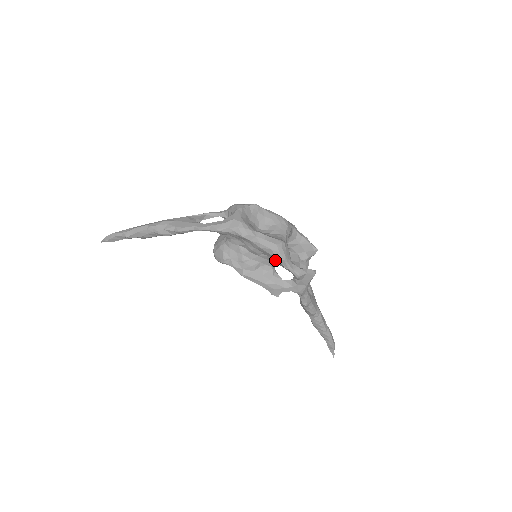
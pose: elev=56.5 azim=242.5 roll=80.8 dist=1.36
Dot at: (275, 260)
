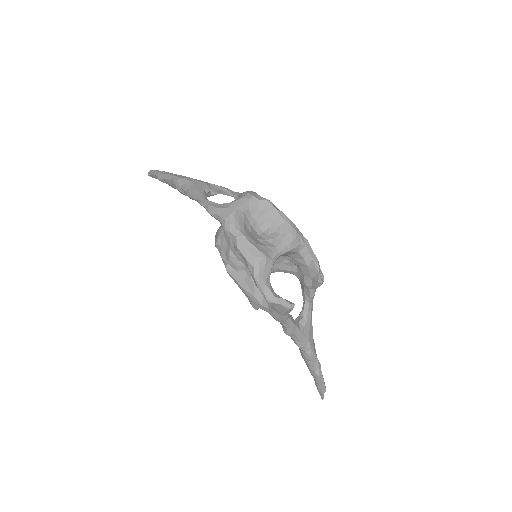
Dot at: occluded
